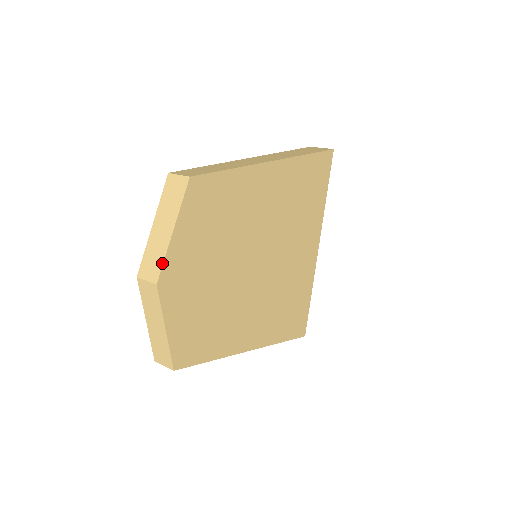
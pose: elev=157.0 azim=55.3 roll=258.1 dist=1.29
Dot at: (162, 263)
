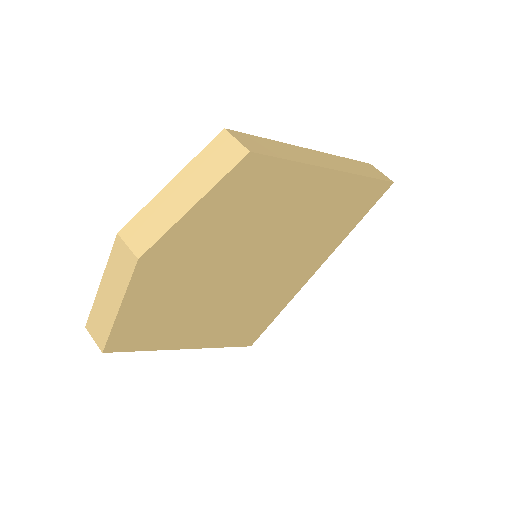
Dot at: (159, 237)
